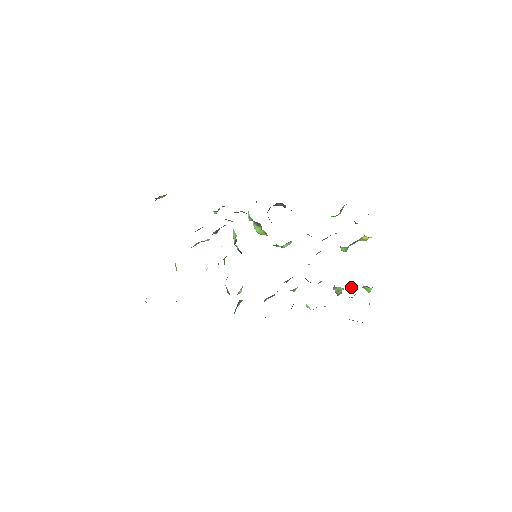
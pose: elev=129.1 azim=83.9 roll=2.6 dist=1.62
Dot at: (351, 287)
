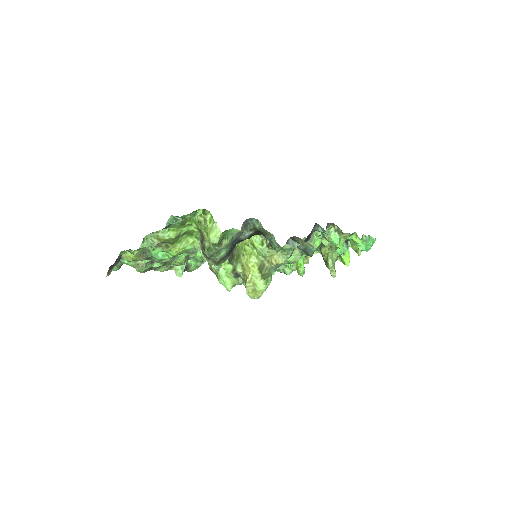
Dot at: (337, 258)
